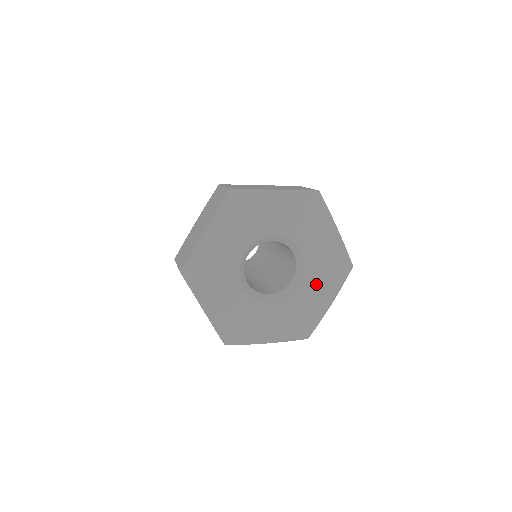
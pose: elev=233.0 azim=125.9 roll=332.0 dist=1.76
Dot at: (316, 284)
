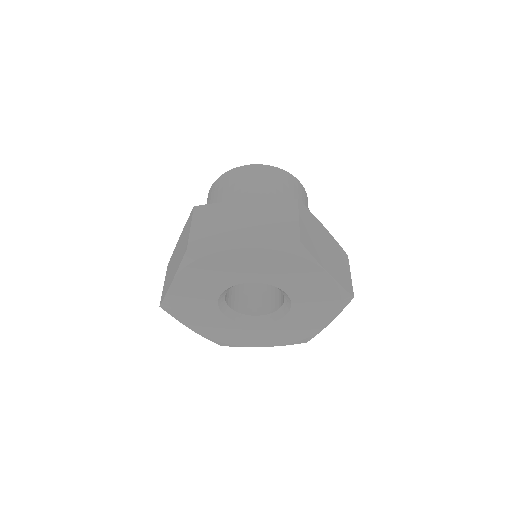
Dot at: (308, 312)
